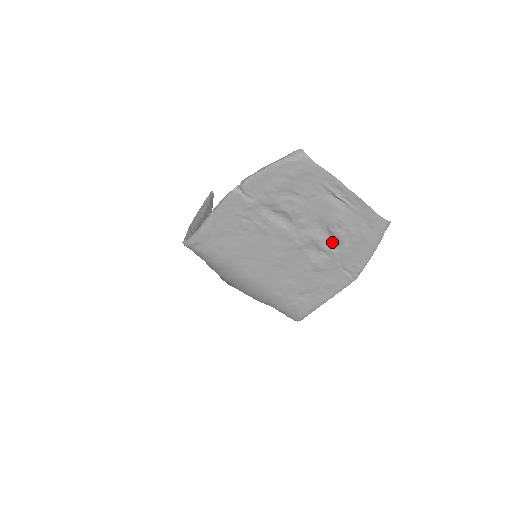
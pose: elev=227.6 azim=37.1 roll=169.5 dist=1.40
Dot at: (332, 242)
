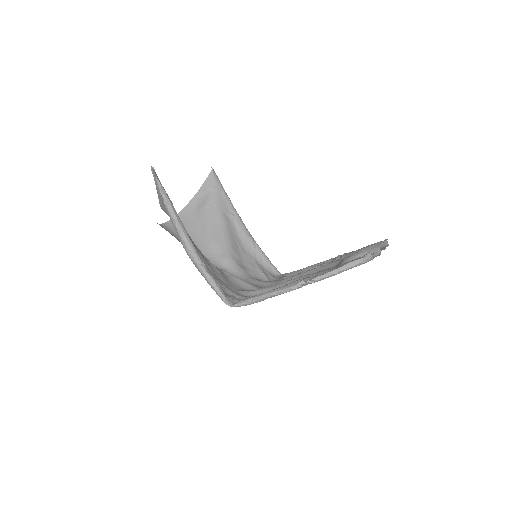
Dot at: occluded
